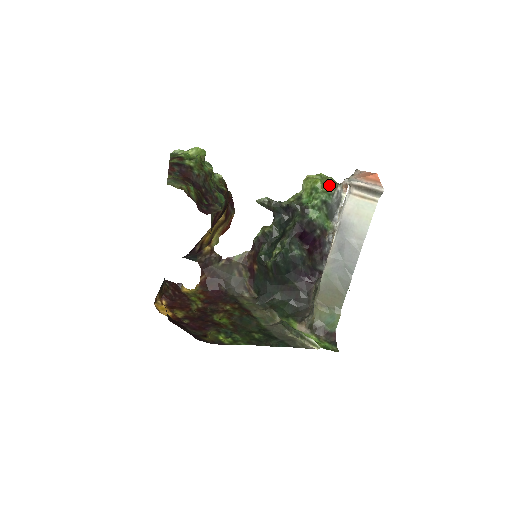
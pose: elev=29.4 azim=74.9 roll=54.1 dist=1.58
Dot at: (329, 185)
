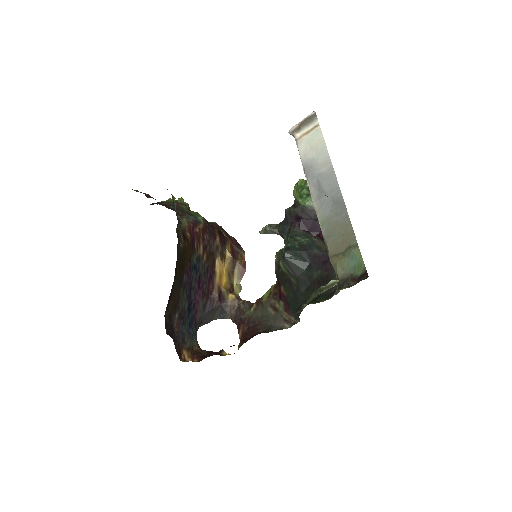
Dot at: occluded
